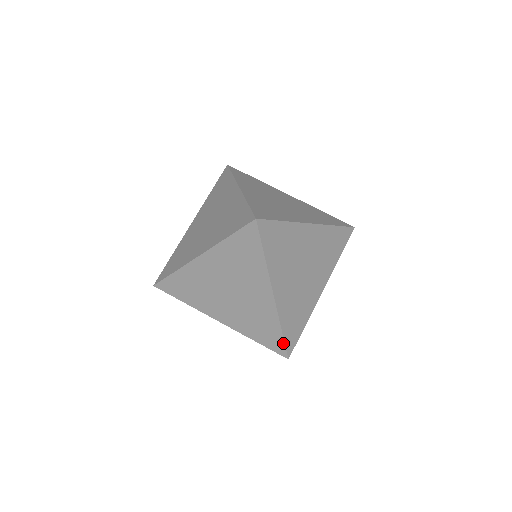
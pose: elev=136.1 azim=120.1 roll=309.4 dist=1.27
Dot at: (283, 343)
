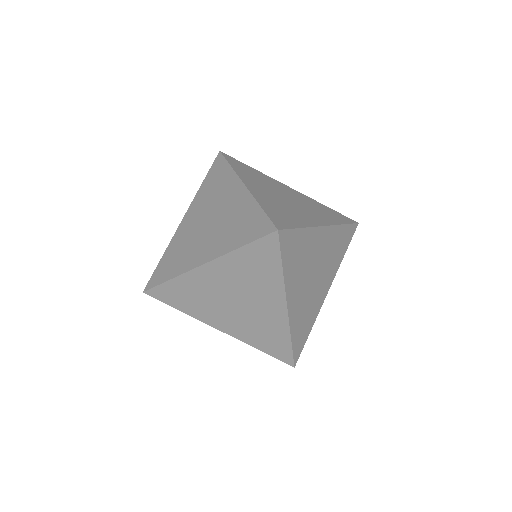
Dot at: (266, 217)
